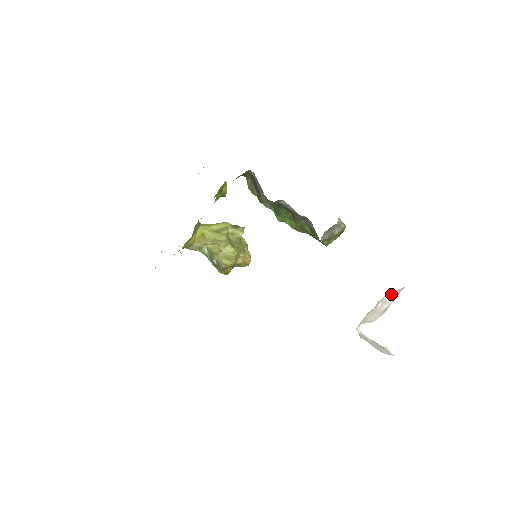
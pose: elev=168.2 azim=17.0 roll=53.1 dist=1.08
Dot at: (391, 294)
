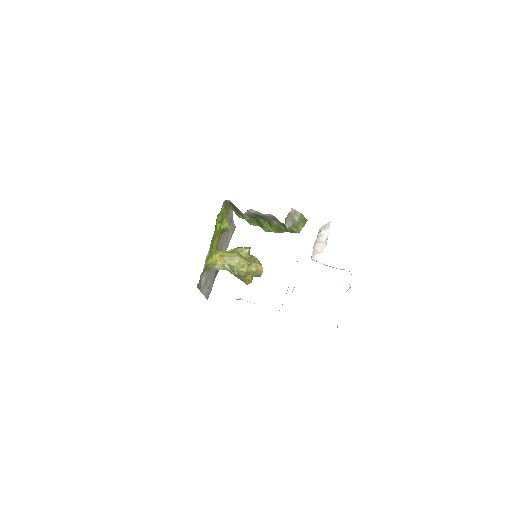
Dot at: (324, 228)
